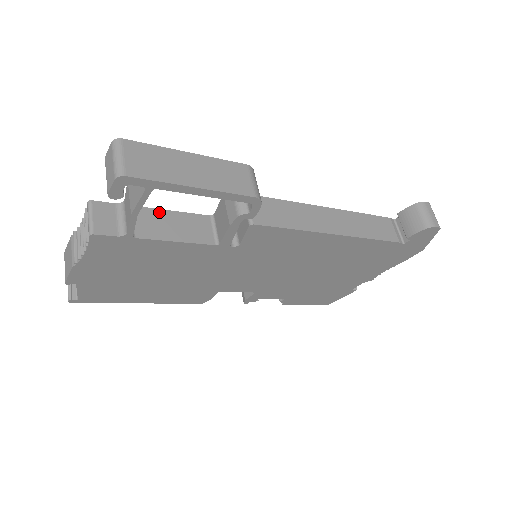
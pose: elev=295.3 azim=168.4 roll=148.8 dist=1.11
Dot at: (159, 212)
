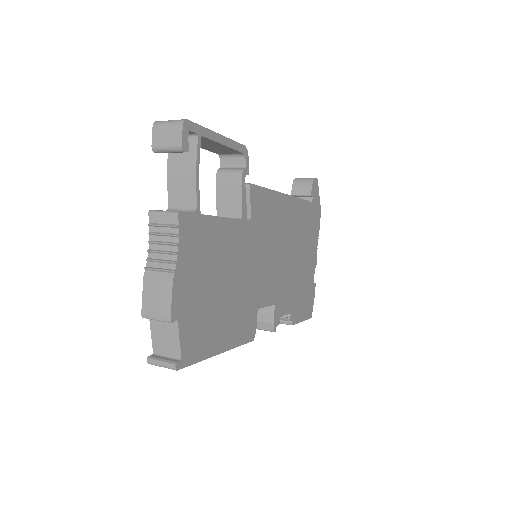
Dot at: occluded
